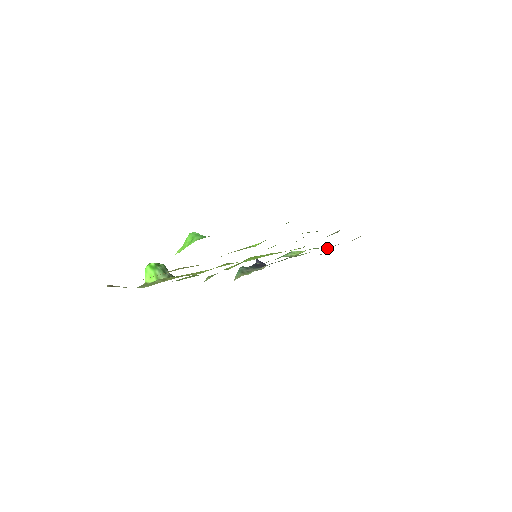
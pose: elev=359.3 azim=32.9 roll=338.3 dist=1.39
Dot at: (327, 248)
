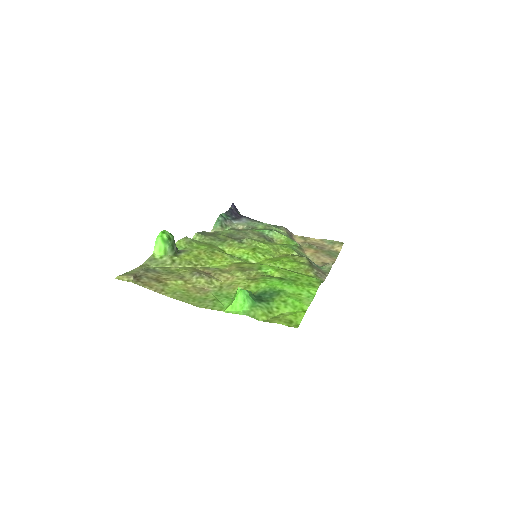
Dot at: (305, 246)
